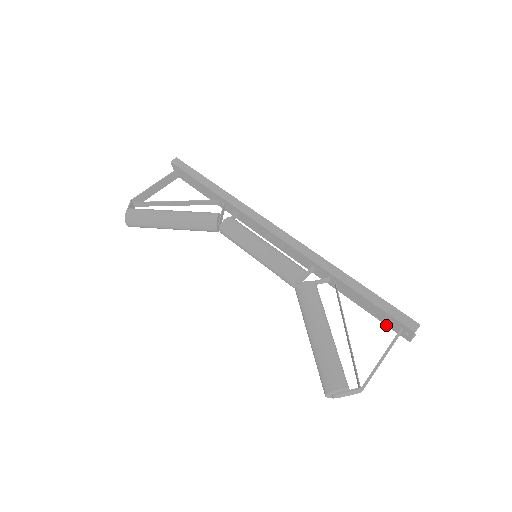
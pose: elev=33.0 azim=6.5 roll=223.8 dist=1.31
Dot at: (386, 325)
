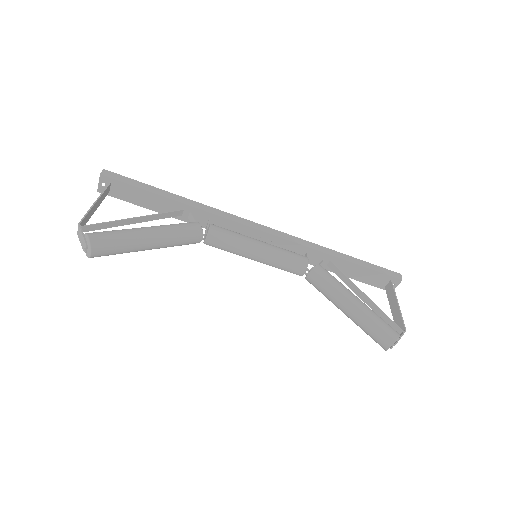
Dot at: (371, 285)
